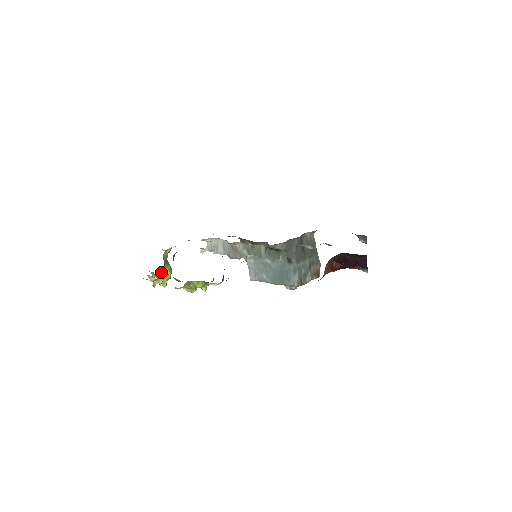
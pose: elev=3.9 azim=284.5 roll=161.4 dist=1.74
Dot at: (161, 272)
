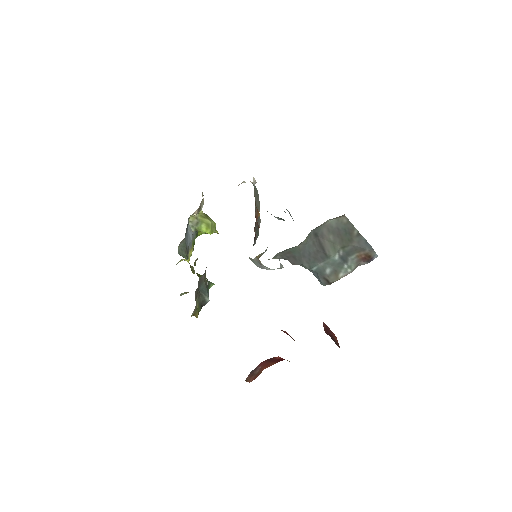
Dot at: (197, 234)
